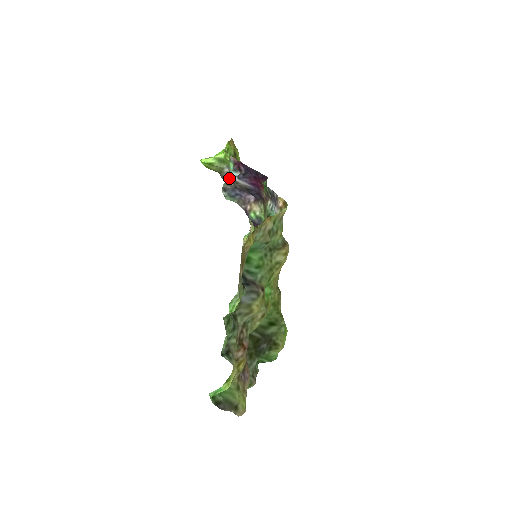
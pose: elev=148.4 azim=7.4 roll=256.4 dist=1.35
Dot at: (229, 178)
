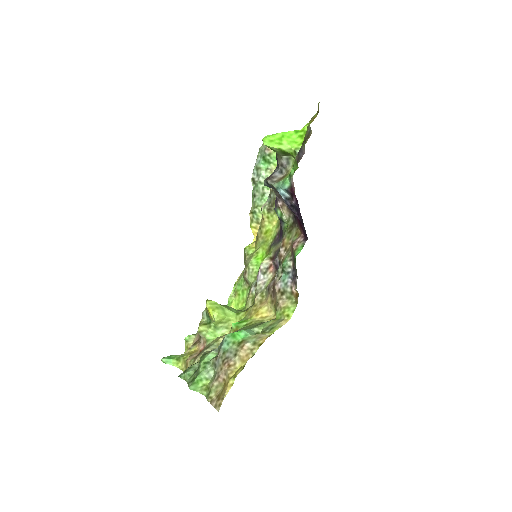
Dot at: (277, 189)
